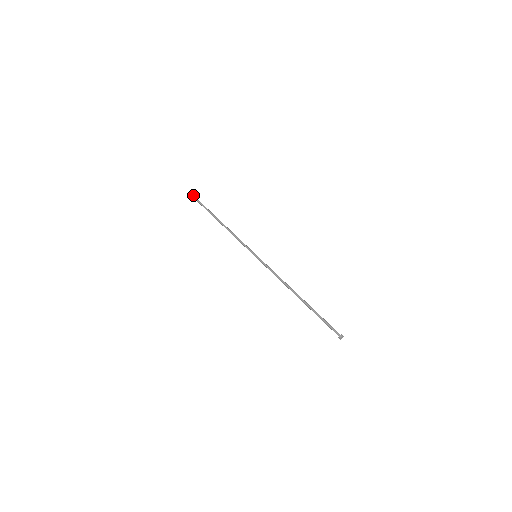
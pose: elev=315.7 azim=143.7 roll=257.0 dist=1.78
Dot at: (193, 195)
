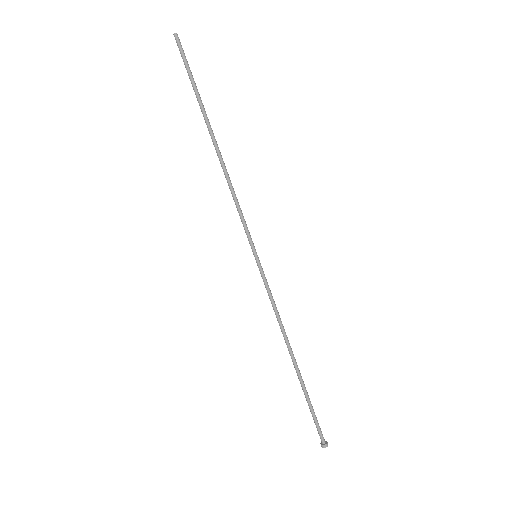
Dot at: (178, 39)
